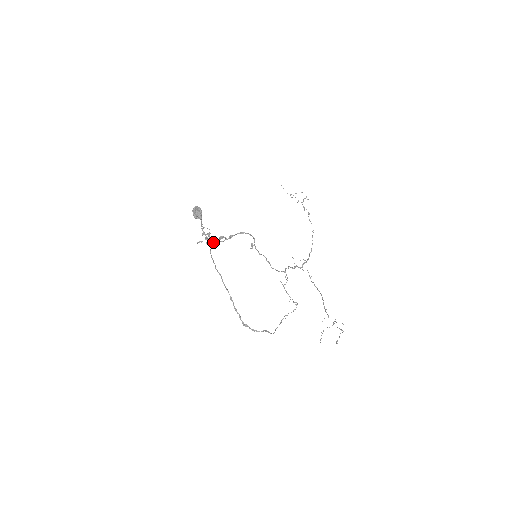
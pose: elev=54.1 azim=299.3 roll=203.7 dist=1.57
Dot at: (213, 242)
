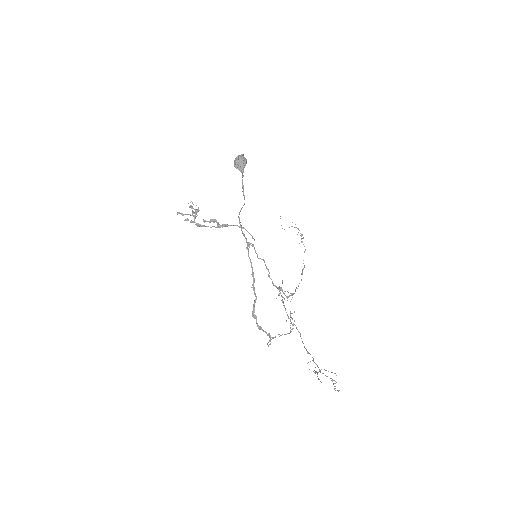
Dot at: occluded
